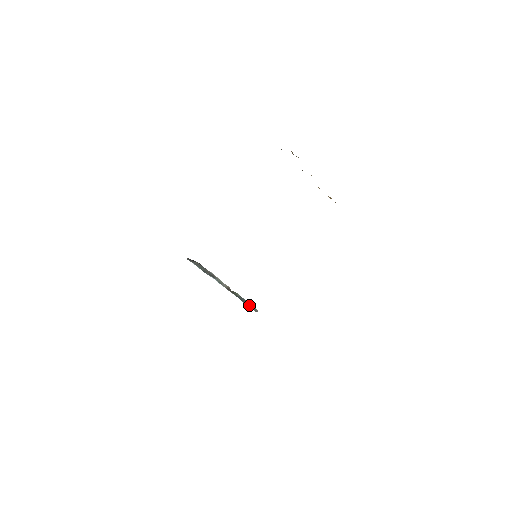
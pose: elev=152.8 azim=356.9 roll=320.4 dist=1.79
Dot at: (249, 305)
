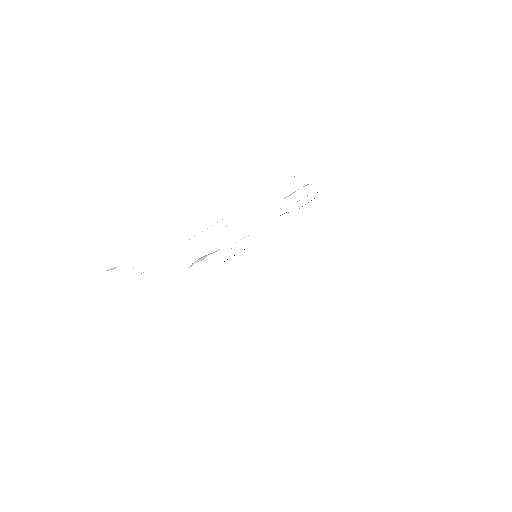
Dot at: occluded
